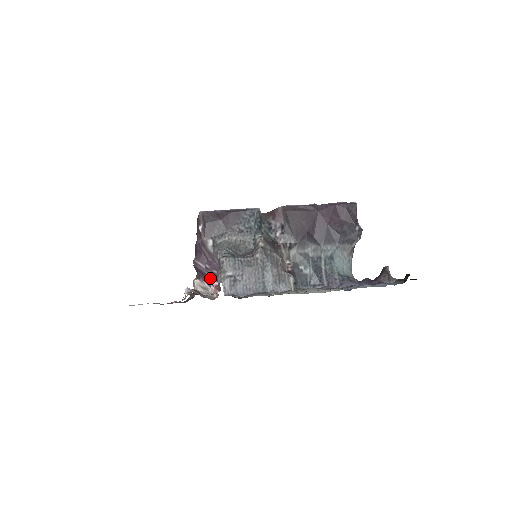
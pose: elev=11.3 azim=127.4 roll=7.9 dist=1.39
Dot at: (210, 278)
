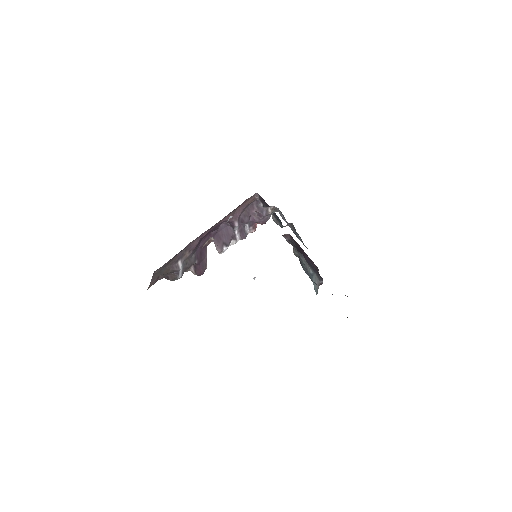
Dot at: (233, 235)
